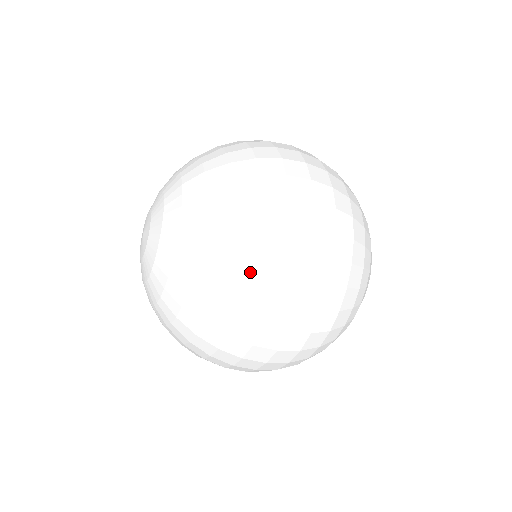
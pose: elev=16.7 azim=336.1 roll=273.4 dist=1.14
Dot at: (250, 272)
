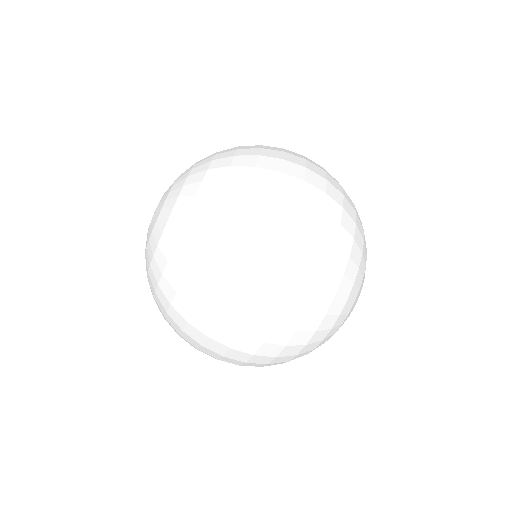
Dot at: (249, 183)
